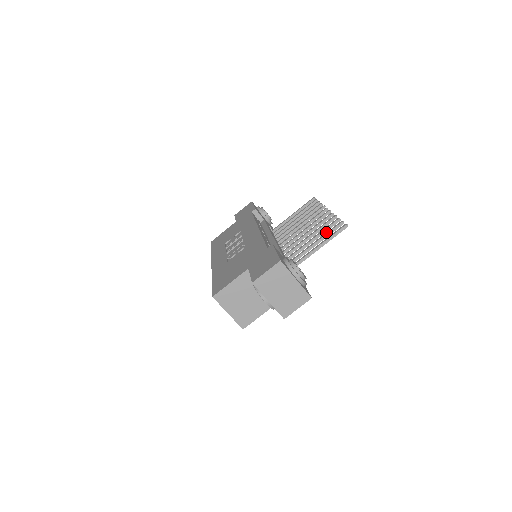
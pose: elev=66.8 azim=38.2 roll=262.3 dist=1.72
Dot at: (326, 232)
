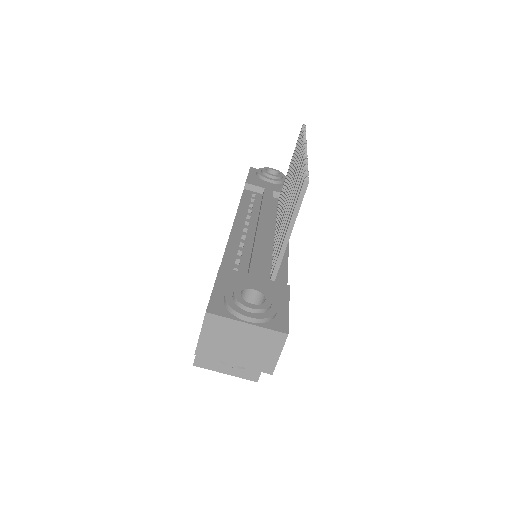
Dot at: (294, 199)
